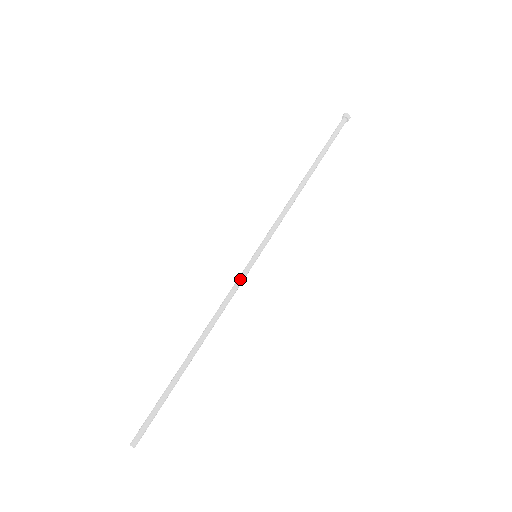
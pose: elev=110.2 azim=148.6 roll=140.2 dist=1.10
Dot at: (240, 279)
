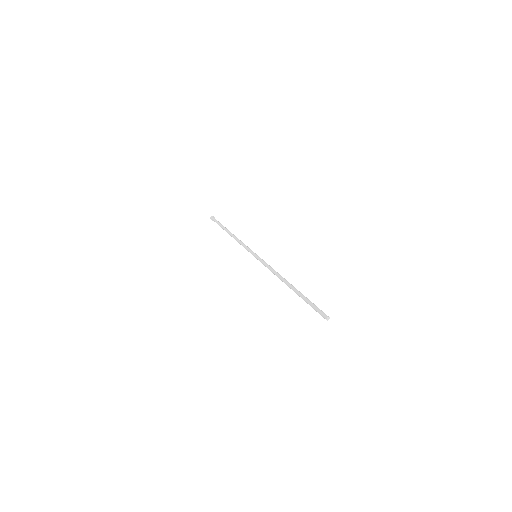
Dot at: (265, 262)
